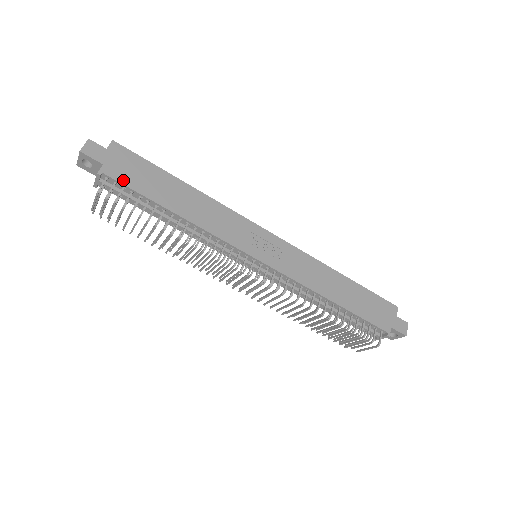
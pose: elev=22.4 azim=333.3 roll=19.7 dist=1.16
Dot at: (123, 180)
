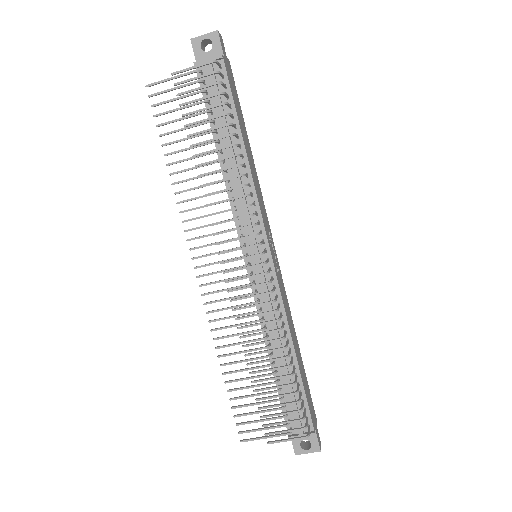
Dot at: (230, 82)
